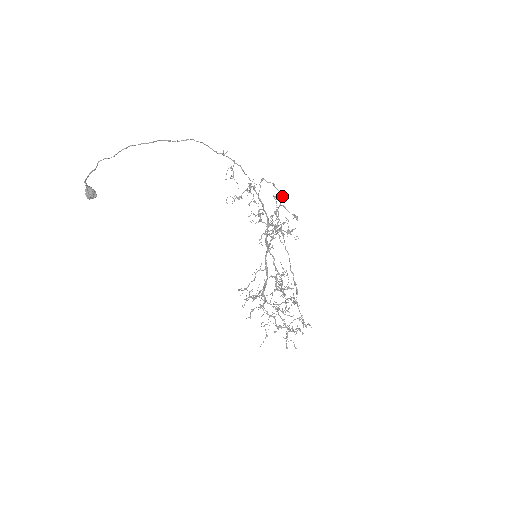
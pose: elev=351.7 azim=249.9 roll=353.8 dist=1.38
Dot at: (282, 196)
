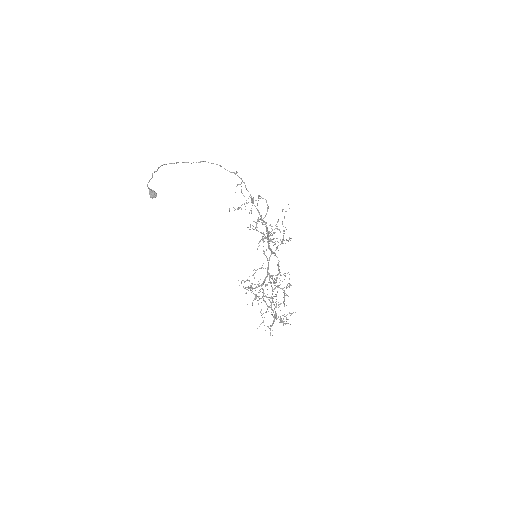
Dot at: (267, 211)
